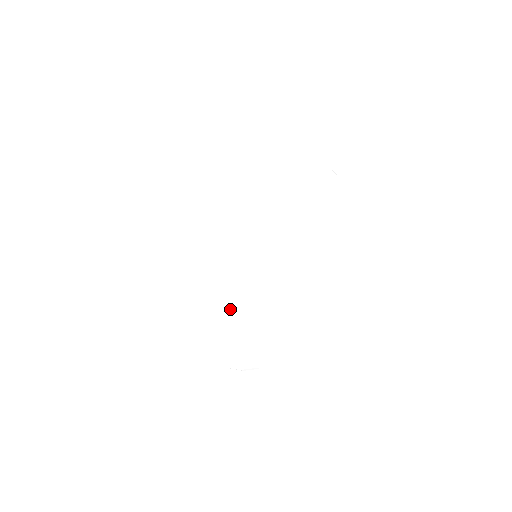
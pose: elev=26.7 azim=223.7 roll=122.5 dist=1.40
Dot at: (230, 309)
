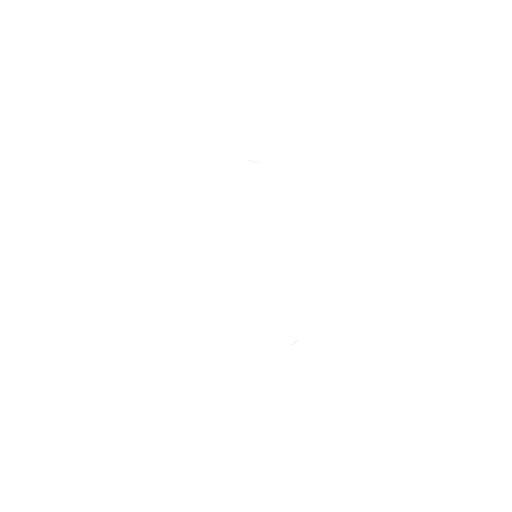
Dot at: (237, 271)
